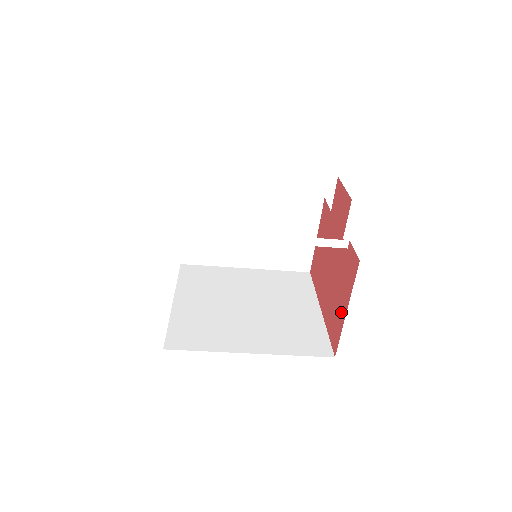
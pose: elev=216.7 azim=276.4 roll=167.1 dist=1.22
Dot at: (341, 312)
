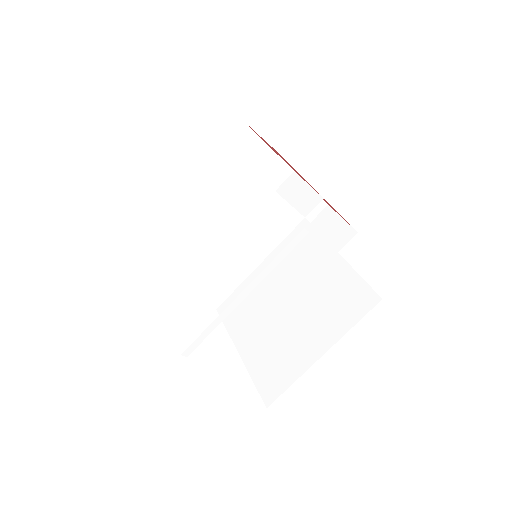
Dot at: occluded
